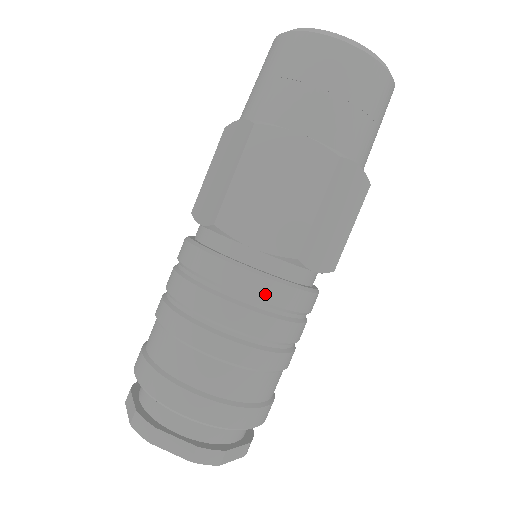
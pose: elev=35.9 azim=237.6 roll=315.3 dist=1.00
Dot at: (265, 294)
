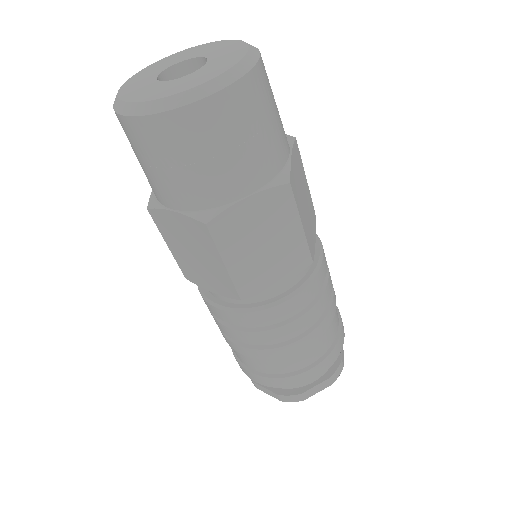
Dot at: (242, 321)
